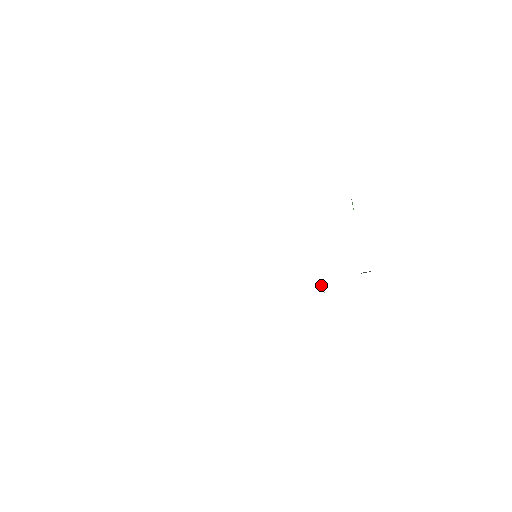
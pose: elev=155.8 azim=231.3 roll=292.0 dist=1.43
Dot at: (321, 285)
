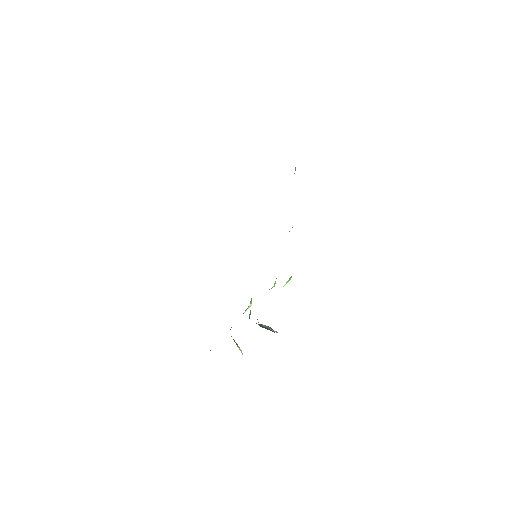
Dot at: (248, 308)
